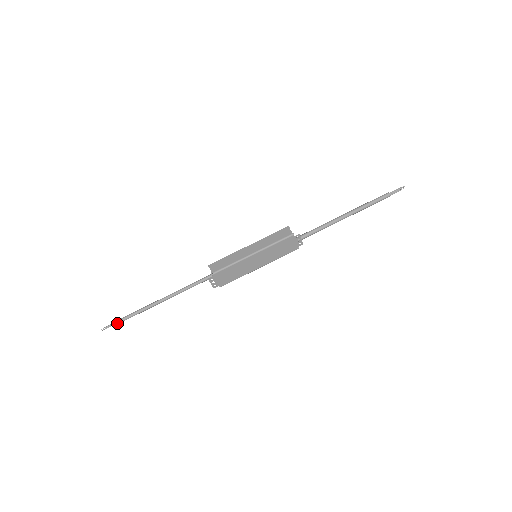
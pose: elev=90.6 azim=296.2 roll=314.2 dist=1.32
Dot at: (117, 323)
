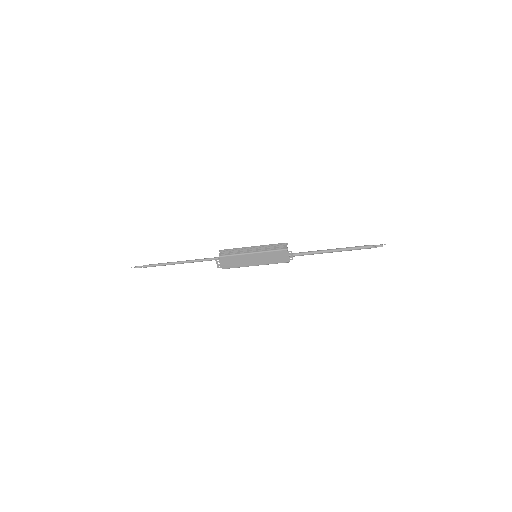
Dot at: (143, 267)
